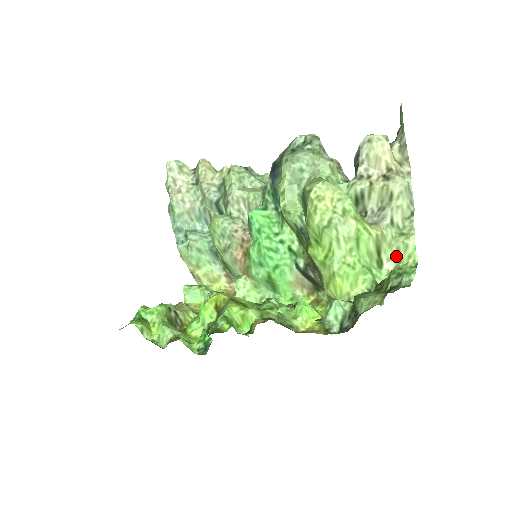
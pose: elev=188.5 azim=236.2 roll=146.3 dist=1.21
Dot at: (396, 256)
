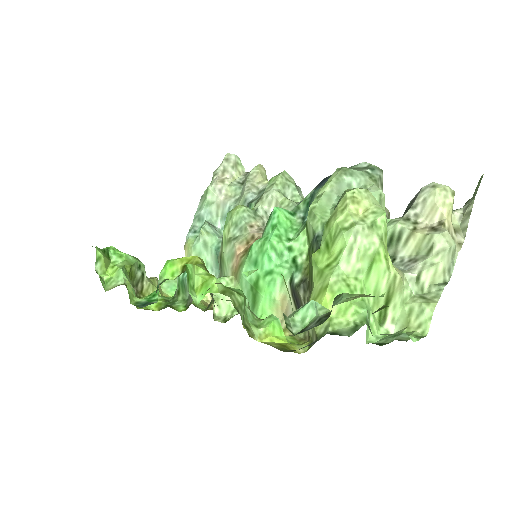
Dot at: (404, 319)
